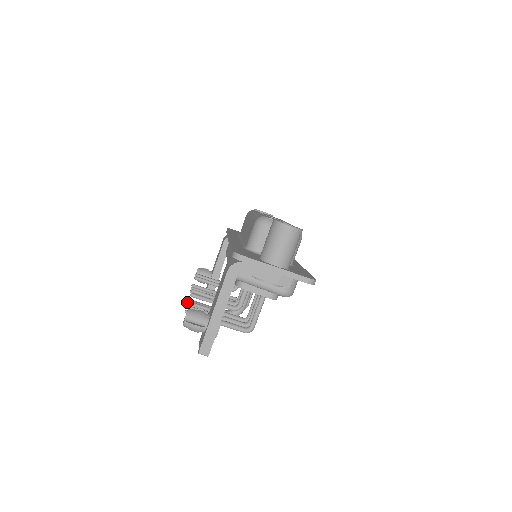
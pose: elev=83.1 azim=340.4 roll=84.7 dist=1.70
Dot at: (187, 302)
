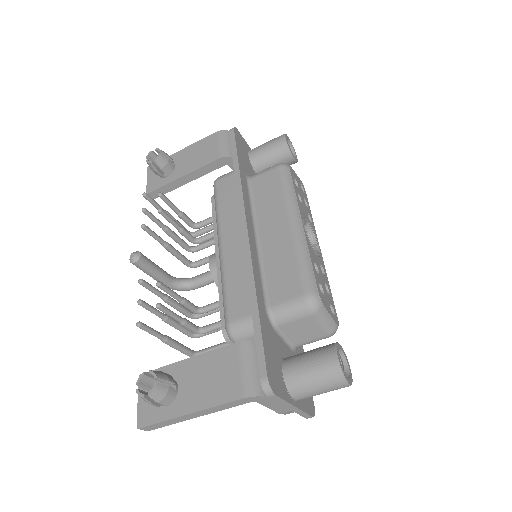
Dot at: (140, 281)
